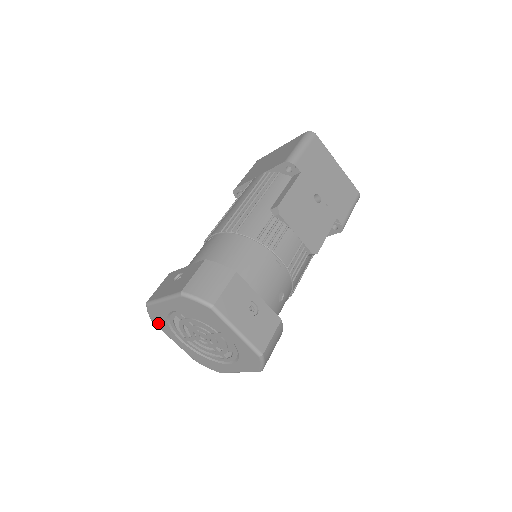
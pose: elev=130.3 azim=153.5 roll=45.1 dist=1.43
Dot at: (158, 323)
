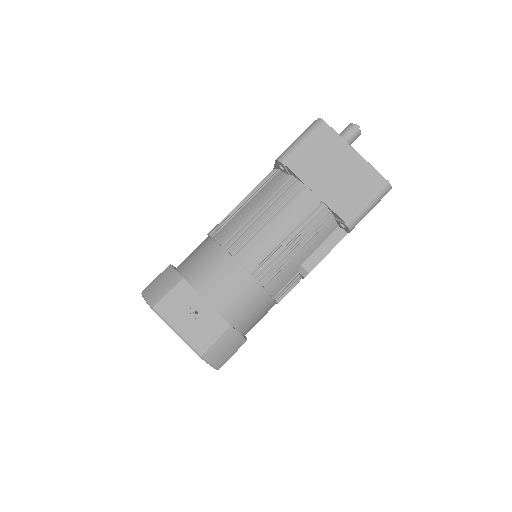
Dot at: occluded
